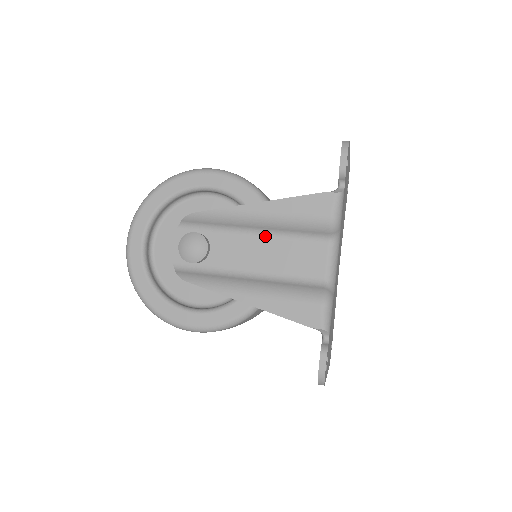
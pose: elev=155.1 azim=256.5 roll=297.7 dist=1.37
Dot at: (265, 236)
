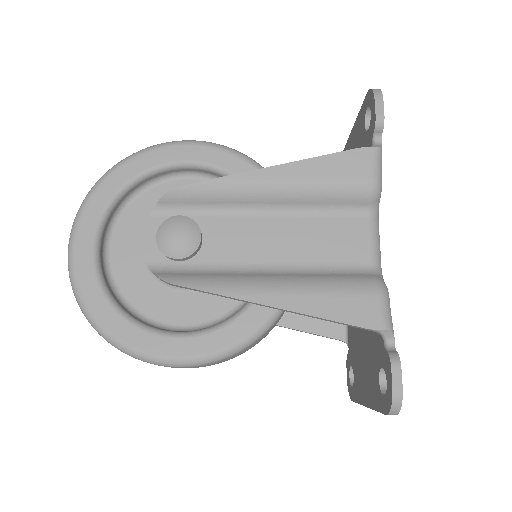
Dot at: (281, 215)
